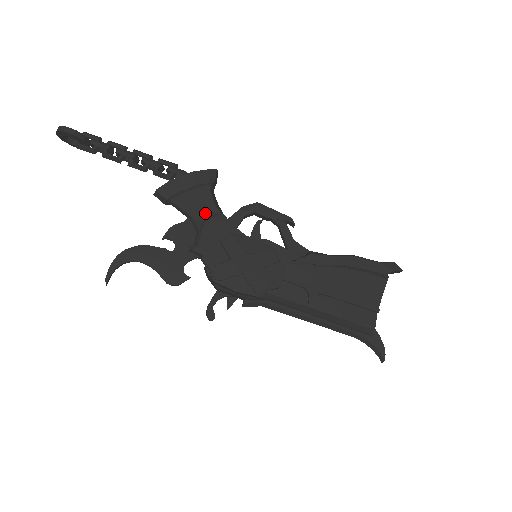
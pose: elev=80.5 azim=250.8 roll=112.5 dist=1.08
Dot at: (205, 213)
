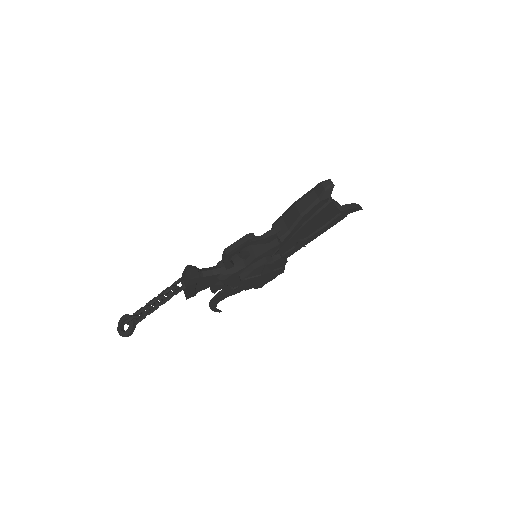
Dot at: (215, 280)
